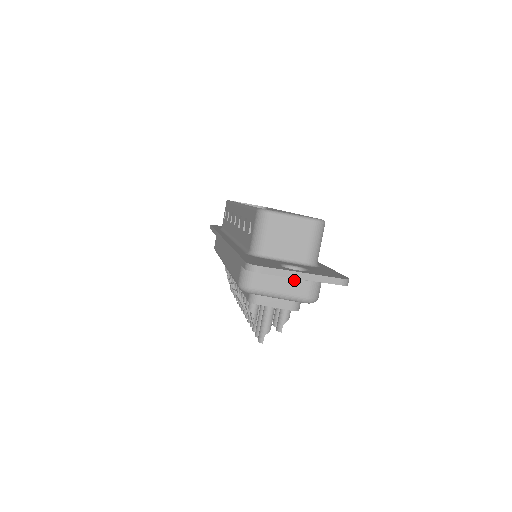
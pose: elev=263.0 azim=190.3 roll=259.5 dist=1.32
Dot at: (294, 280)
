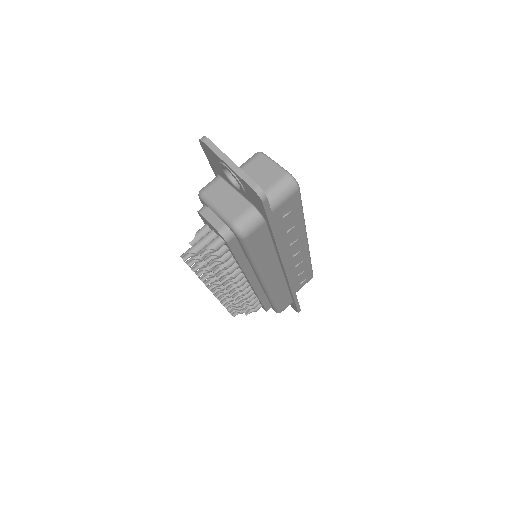
Dot at: (236, 202)
